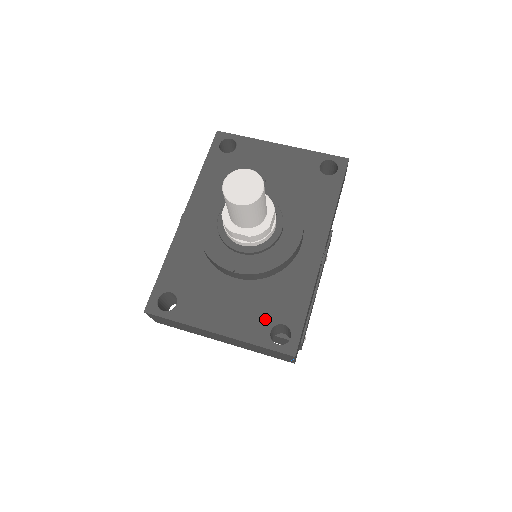
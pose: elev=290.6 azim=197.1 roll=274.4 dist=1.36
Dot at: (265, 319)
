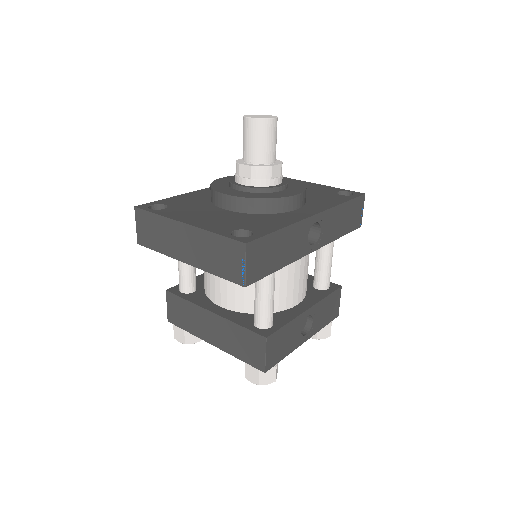
Dot at: (234, 226)
